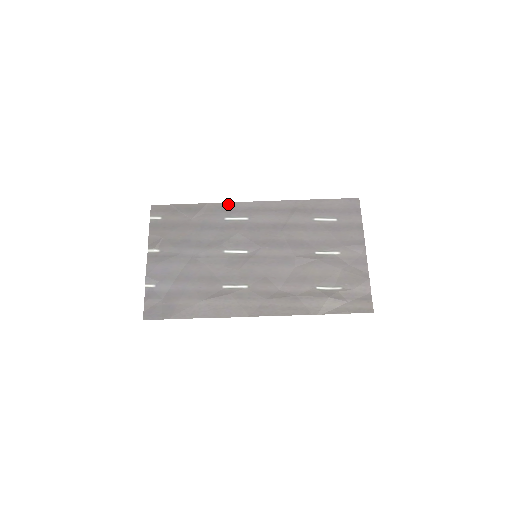
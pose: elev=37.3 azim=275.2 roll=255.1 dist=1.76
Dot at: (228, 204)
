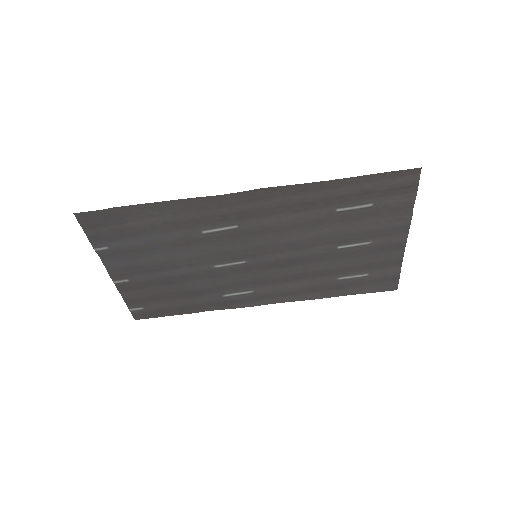
Dot at: (231, 307)
